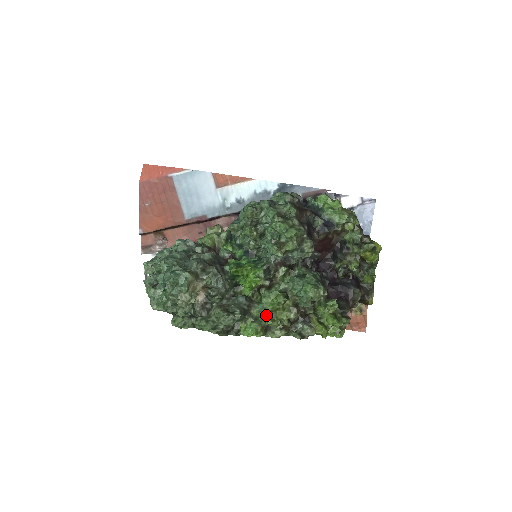
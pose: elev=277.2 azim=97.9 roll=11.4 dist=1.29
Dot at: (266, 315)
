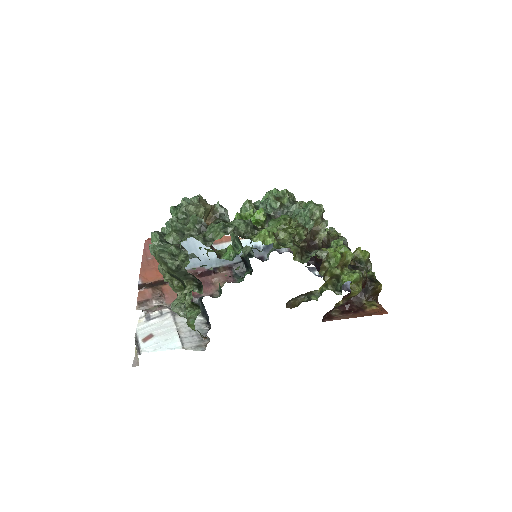
Dot at: (275, 228)
